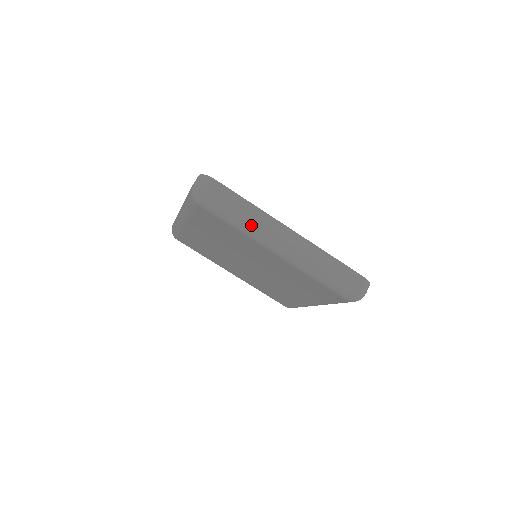
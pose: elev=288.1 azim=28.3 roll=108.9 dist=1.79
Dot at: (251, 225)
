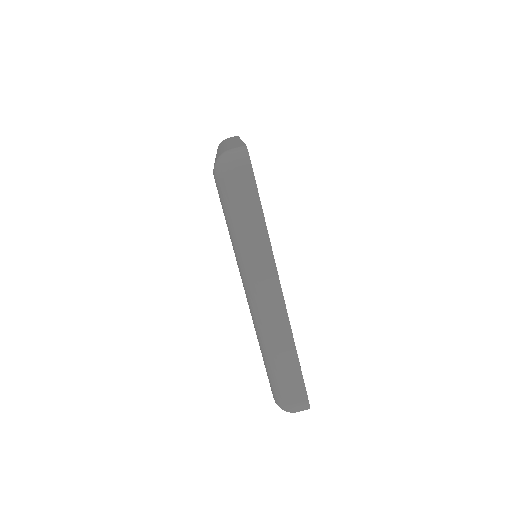
Dot at: (245, 252)
